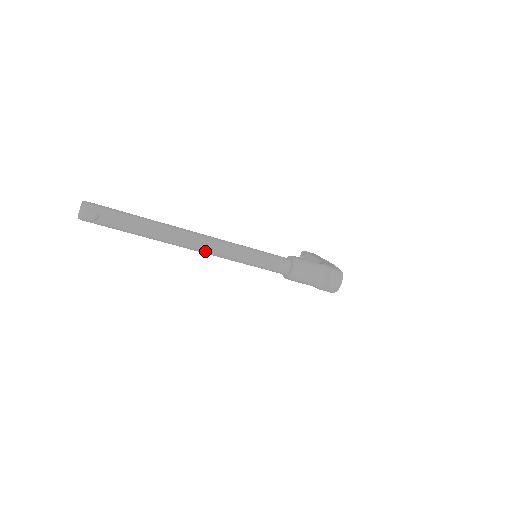
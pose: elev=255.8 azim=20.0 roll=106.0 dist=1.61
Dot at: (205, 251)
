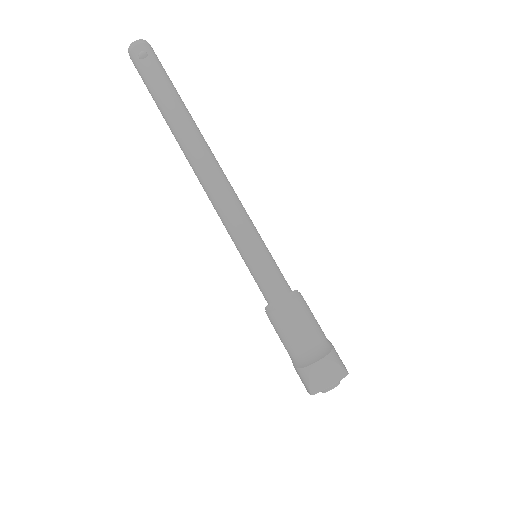
Dot at: (206, 181)
